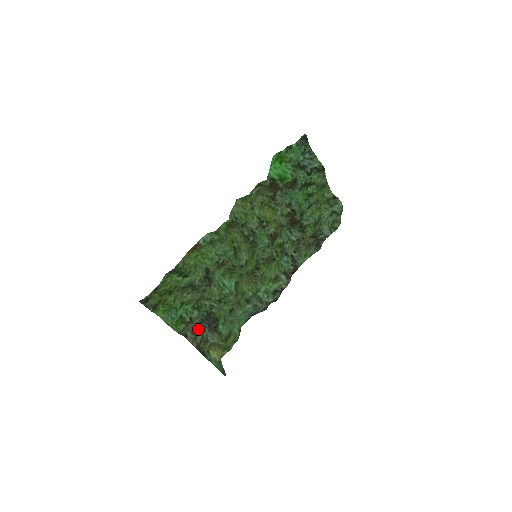
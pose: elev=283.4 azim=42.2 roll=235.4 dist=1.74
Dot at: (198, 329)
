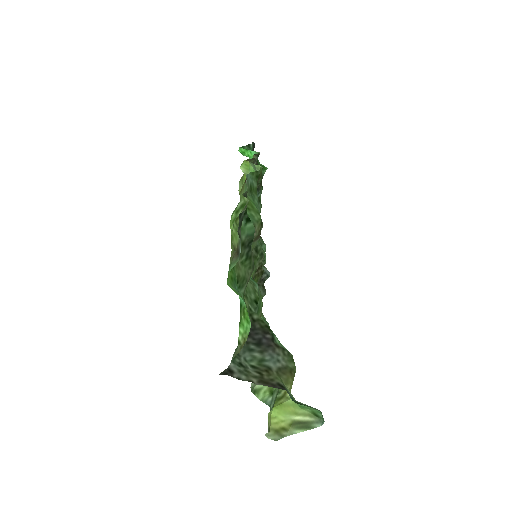
Dot at: (239, 357)
